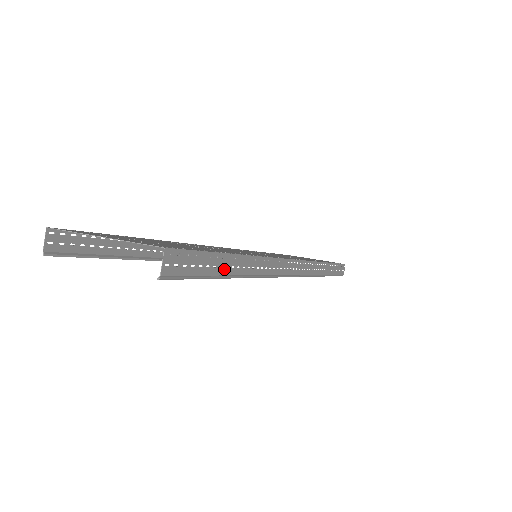
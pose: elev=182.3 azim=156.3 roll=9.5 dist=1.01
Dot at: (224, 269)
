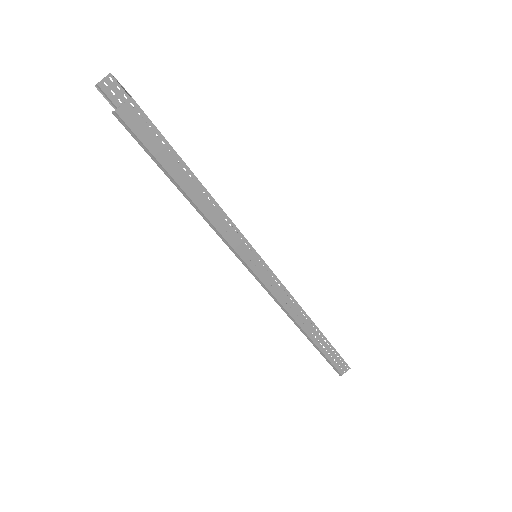
Dot at: (181, 179)
